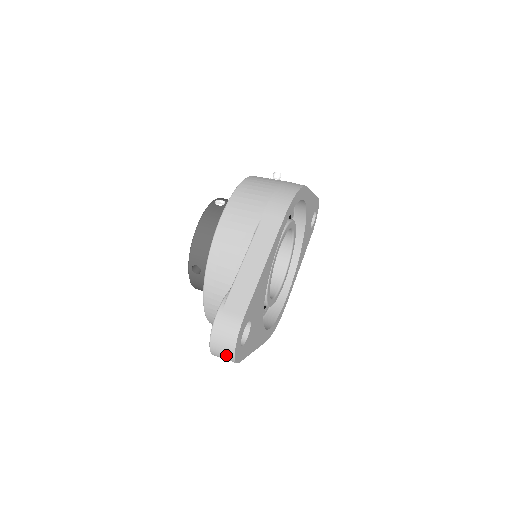
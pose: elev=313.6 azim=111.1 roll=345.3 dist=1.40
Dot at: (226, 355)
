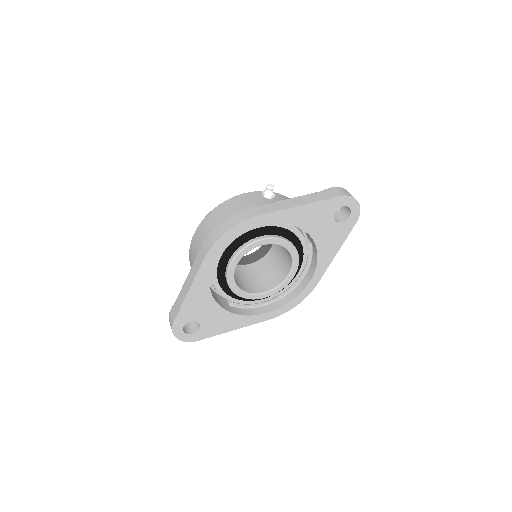
Dot at: occluded
